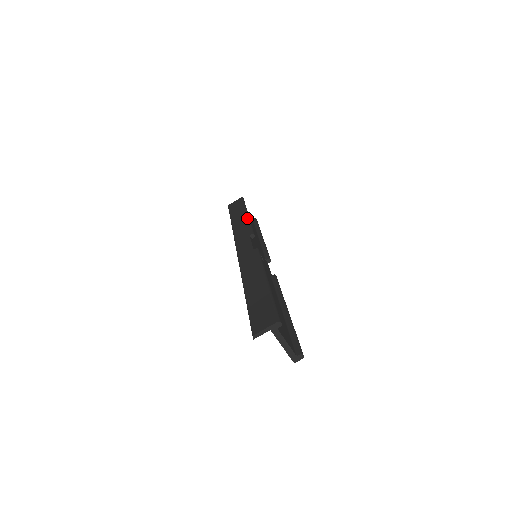
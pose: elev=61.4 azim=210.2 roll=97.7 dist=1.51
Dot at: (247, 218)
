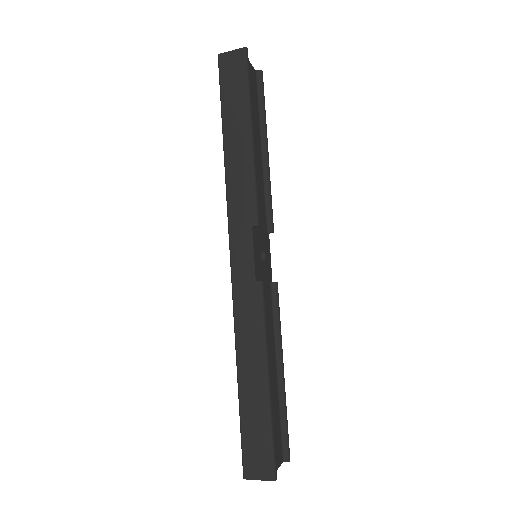
Dot at: (251, 158)
